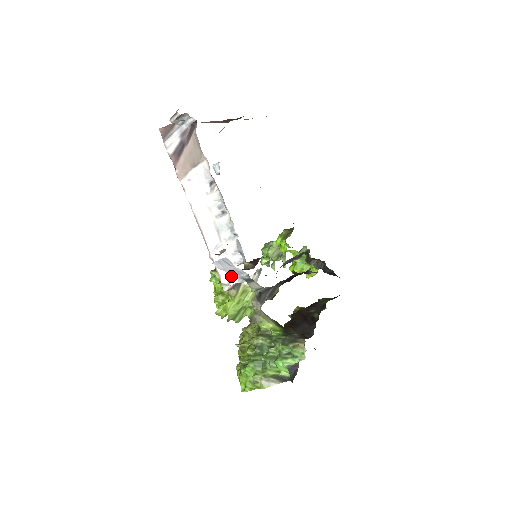
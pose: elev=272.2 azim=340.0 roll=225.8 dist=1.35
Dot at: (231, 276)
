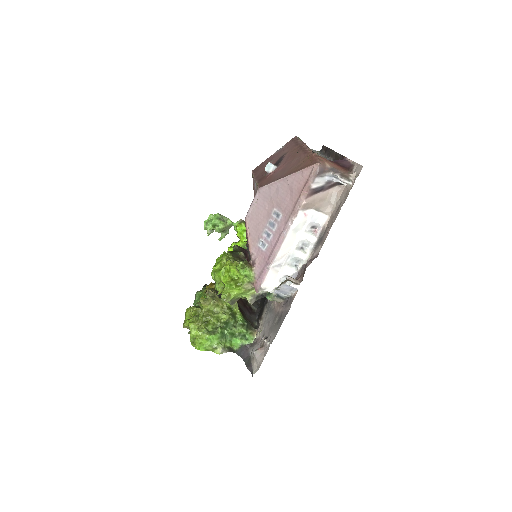
Dot at: (270, 287)
